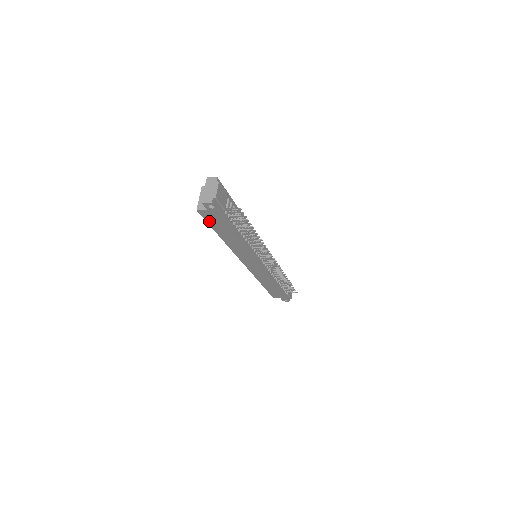
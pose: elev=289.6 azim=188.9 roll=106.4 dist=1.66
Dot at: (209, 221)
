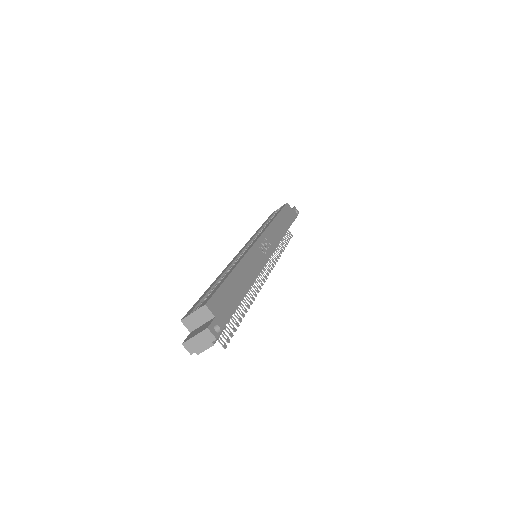
Dot at: occluded
